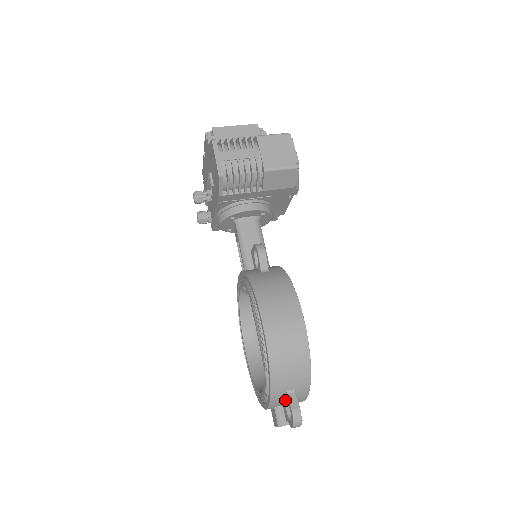
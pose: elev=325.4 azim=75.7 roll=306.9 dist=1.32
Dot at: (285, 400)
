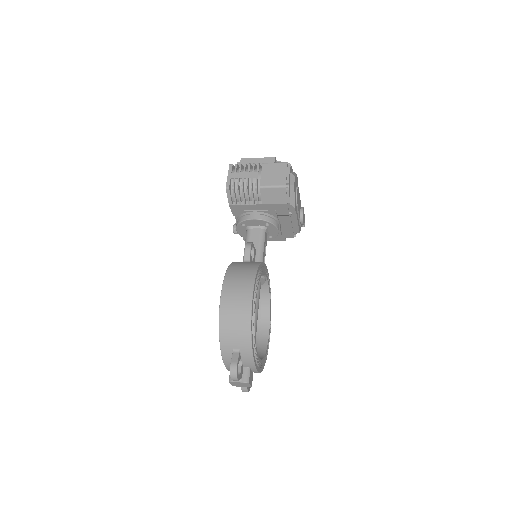
Dot at: occluded
